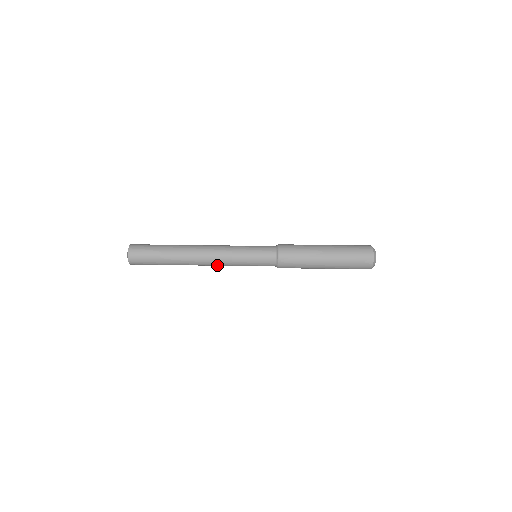
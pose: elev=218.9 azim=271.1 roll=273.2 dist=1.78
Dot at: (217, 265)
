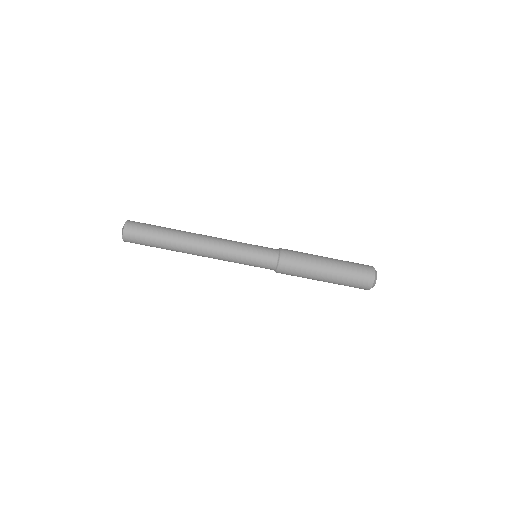
Dot at: (215, 253)
